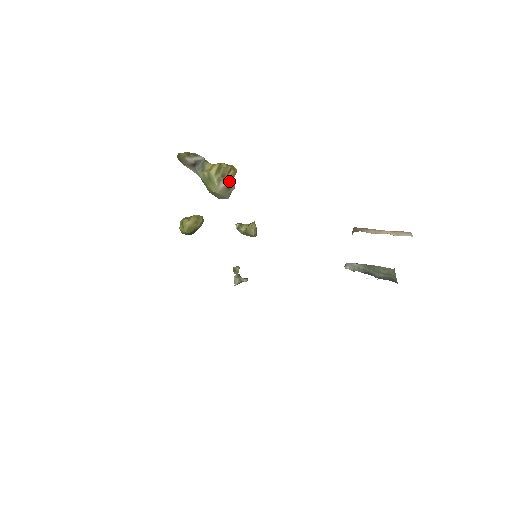
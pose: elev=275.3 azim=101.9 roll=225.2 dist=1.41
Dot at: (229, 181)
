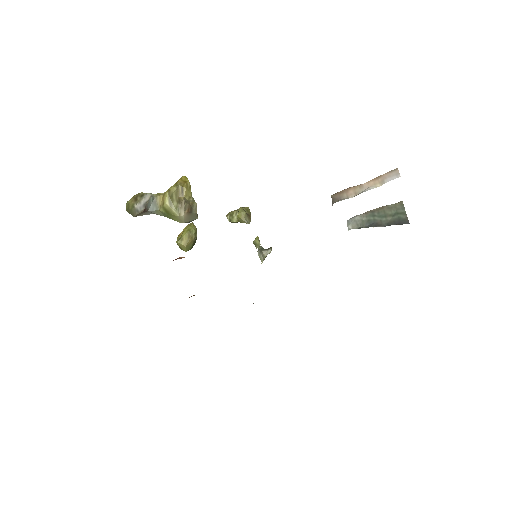
Dot at: (186, 206)
